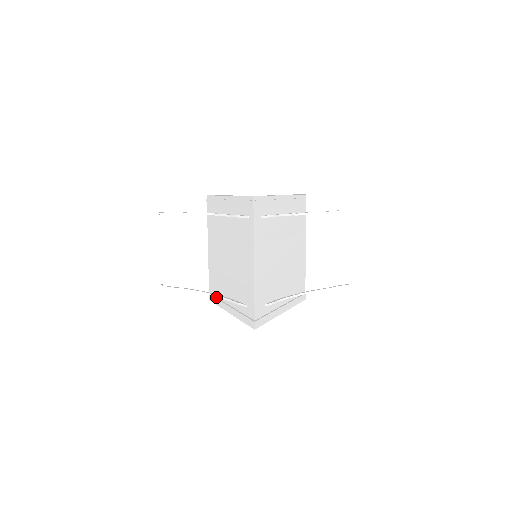
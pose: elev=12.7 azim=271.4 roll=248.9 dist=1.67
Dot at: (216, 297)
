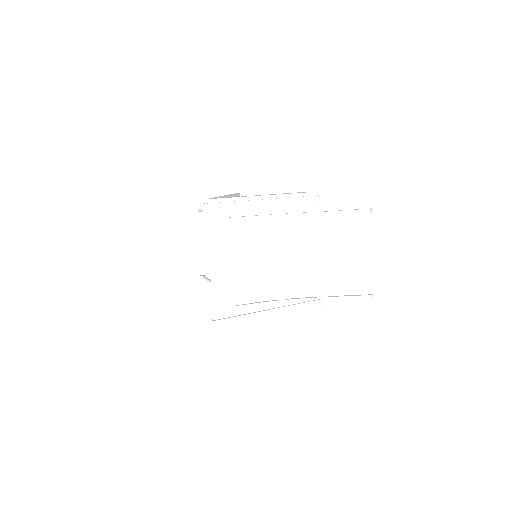
Dot at: occluded
